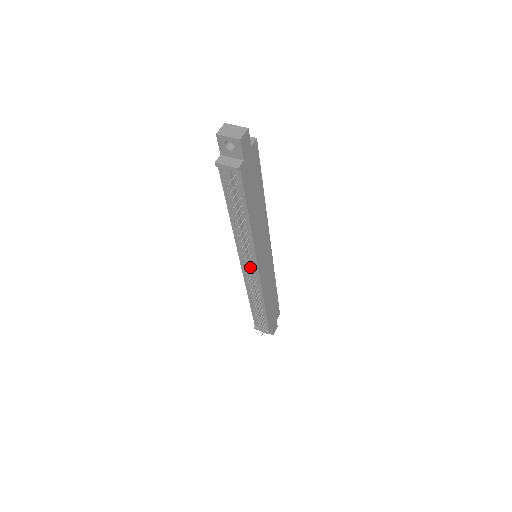
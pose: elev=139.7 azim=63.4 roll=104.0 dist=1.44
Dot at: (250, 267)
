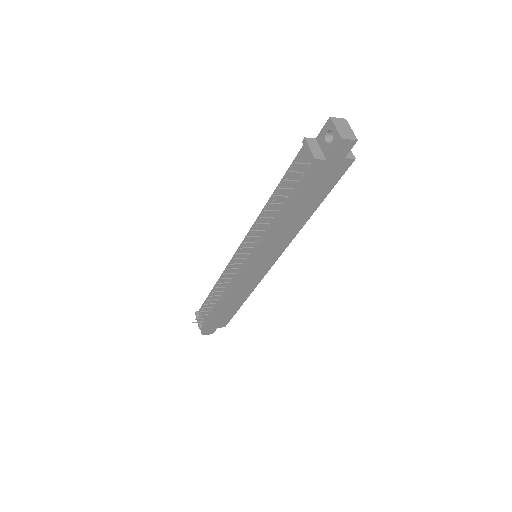
Dot at: (242, 257)
